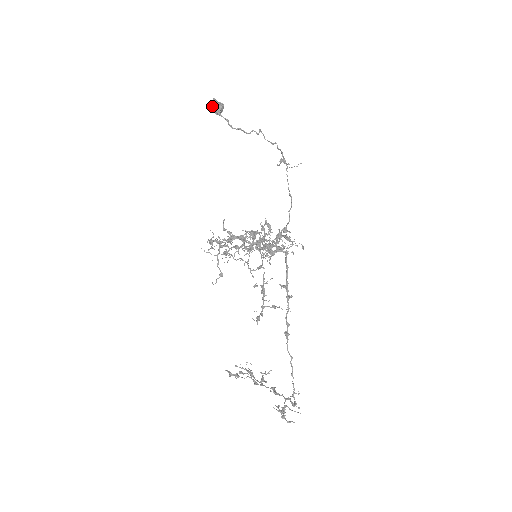
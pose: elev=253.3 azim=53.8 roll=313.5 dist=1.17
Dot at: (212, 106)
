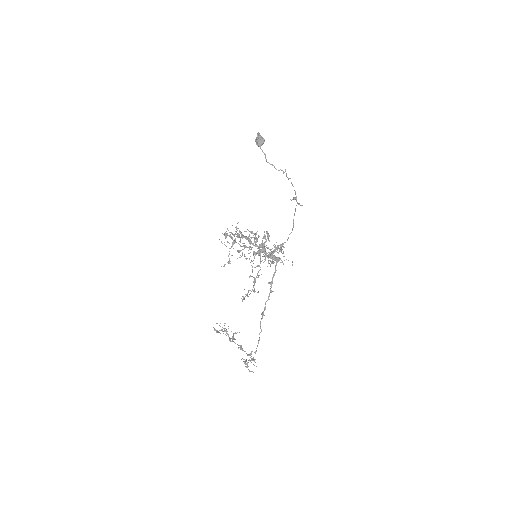
Dot at: (257, 139)
